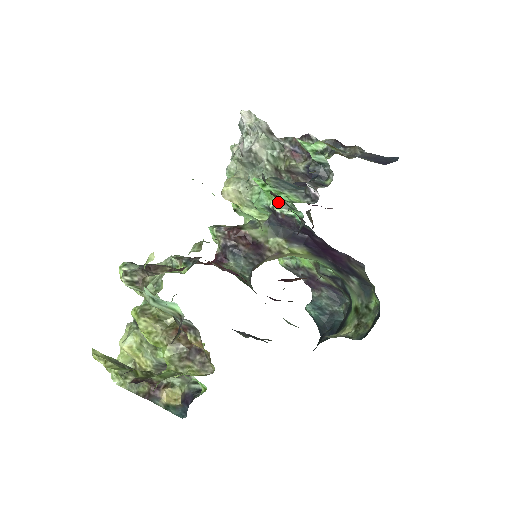
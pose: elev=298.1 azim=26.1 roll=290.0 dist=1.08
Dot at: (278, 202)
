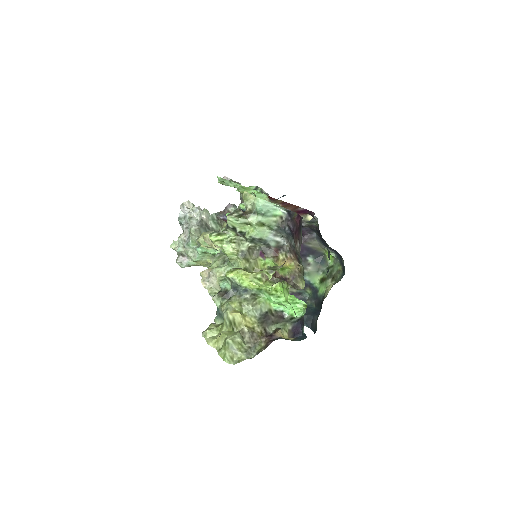
Dot at: occluded
